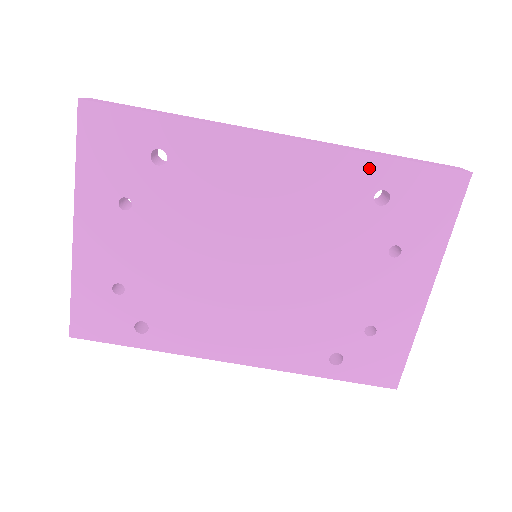
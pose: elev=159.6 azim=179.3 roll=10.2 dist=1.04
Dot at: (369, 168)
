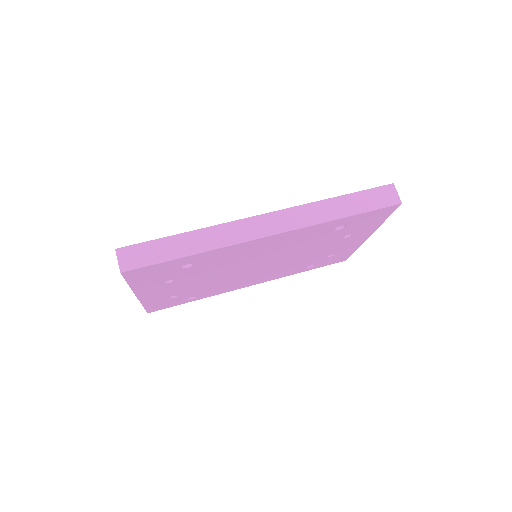
Dot at: (332, 224)
